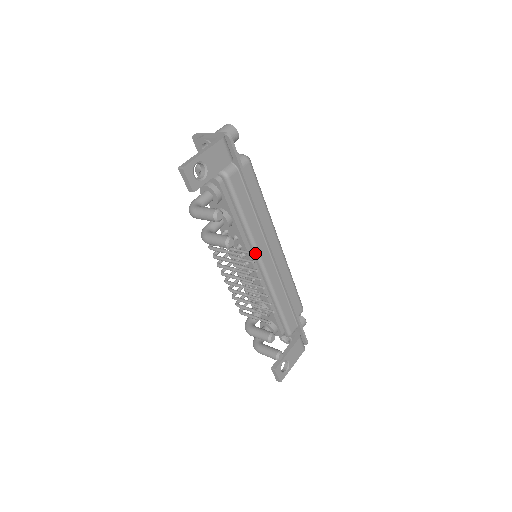
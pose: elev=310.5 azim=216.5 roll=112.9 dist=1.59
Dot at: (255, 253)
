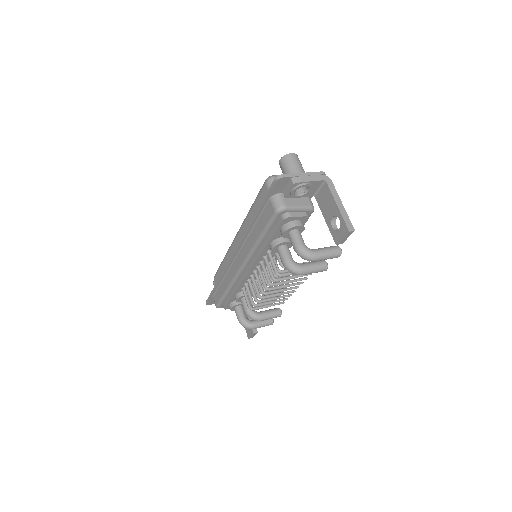
Dot at: occluded
